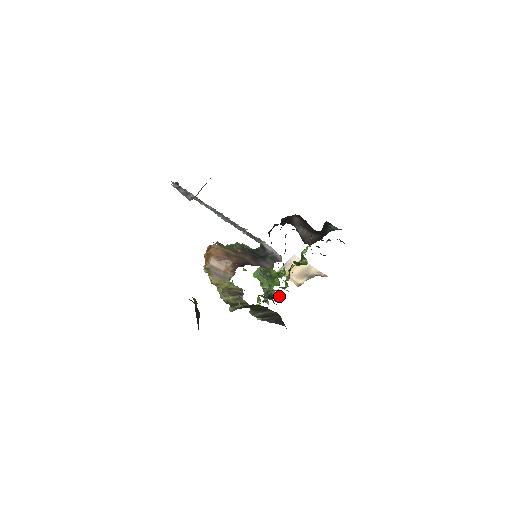
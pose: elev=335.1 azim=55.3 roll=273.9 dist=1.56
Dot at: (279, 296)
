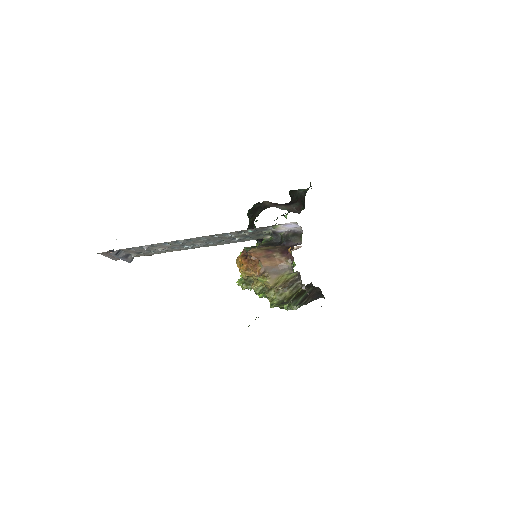
Dot at: occluded
